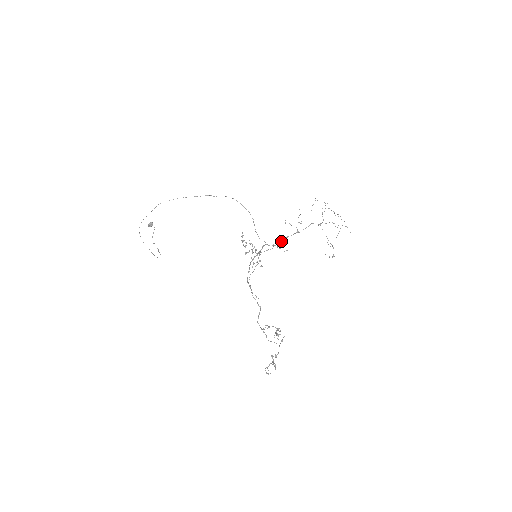
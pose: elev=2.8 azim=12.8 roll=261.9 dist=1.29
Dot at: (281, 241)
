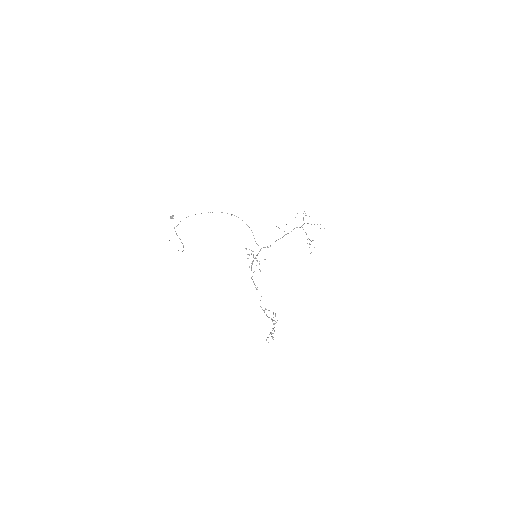
Dot at: occluded
